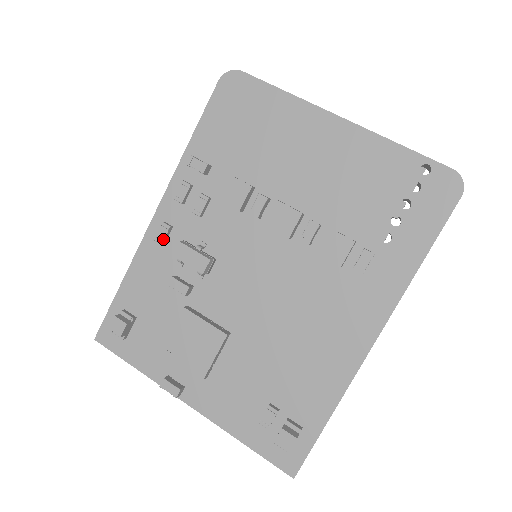
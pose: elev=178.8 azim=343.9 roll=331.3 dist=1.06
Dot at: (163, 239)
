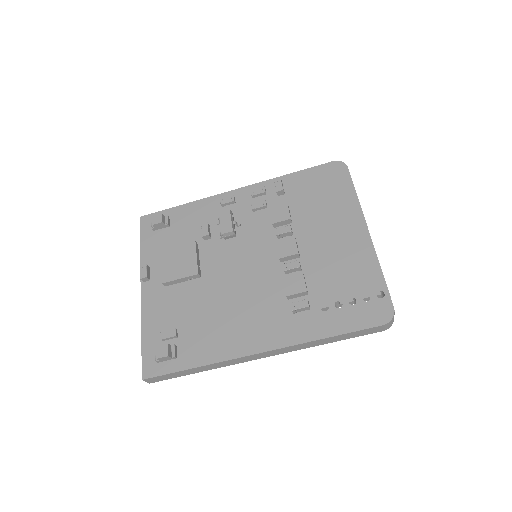
Dot at: (224, 203)
